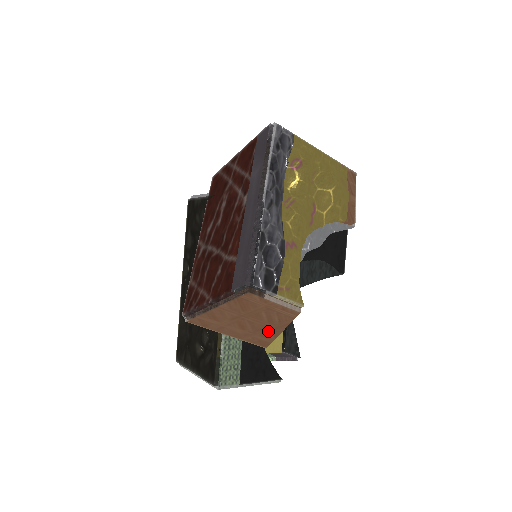
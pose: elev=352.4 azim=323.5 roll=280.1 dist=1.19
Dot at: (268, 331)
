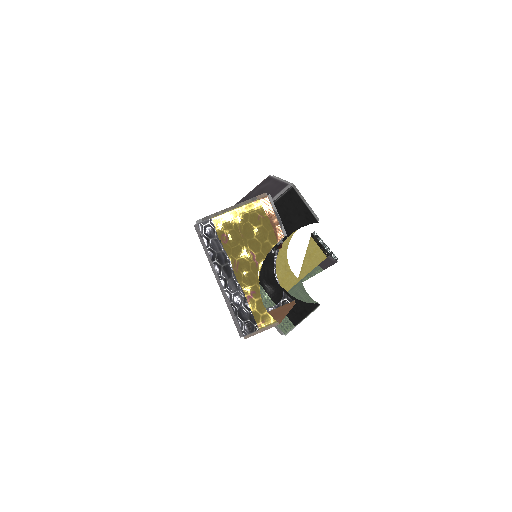
Dot at: occluded
